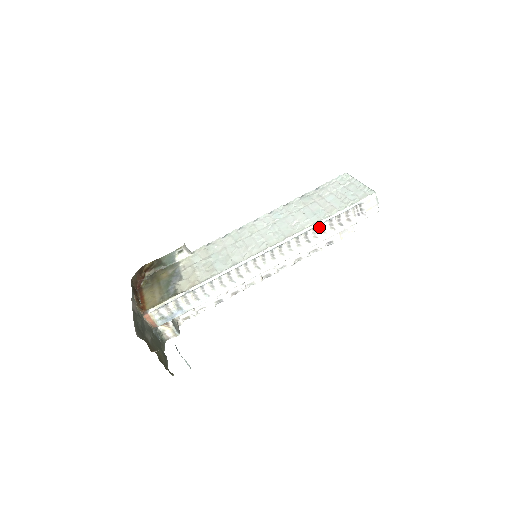
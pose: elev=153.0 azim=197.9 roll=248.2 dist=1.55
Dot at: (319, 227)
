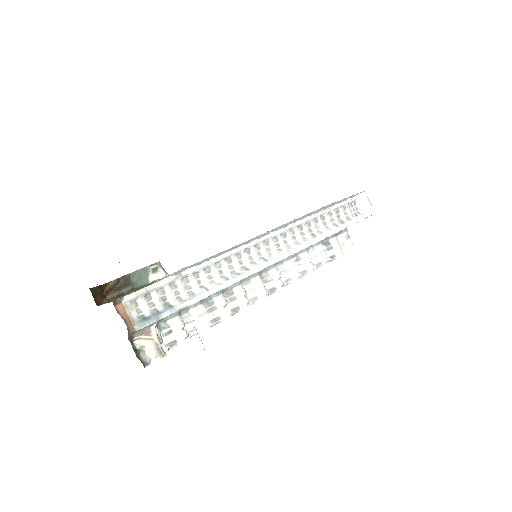
Dot at: (321, 220)
